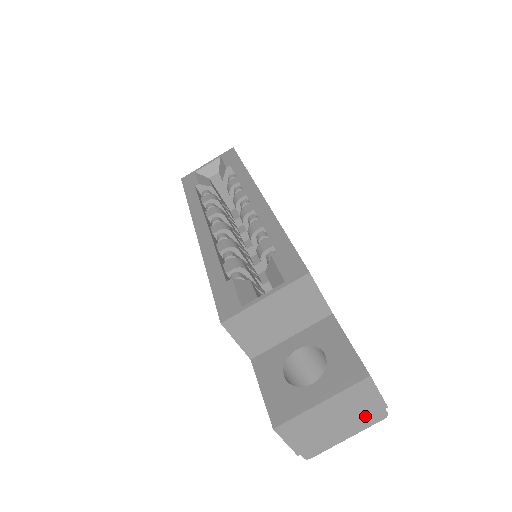
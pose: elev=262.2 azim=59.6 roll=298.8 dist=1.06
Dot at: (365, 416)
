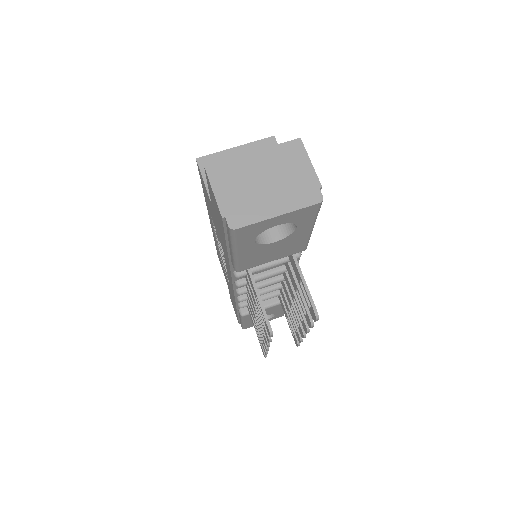
Dot at: (297, 189)
